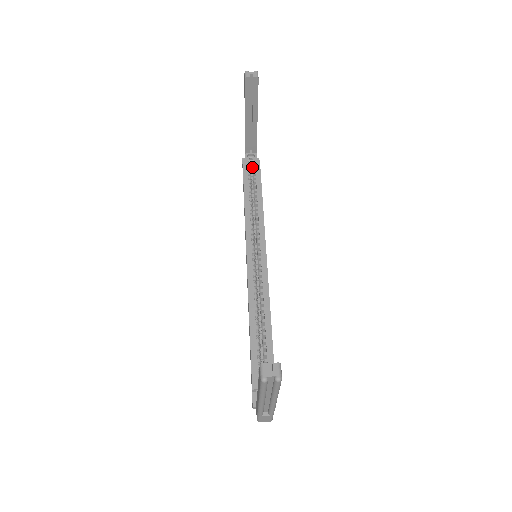
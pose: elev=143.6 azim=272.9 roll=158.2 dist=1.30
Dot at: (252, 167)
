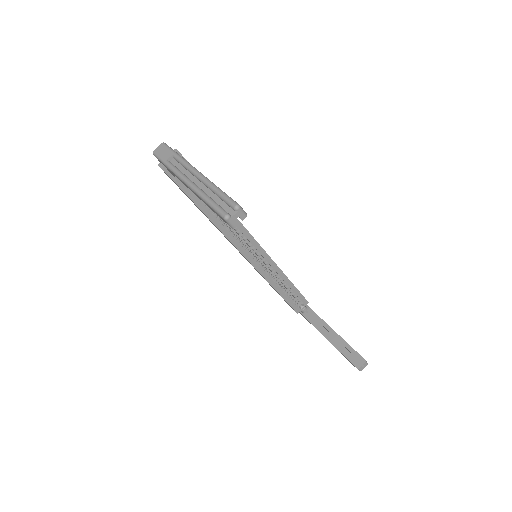
Dot at: occluded
